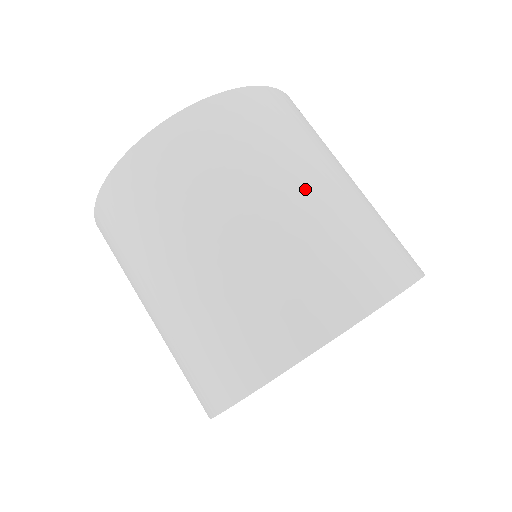
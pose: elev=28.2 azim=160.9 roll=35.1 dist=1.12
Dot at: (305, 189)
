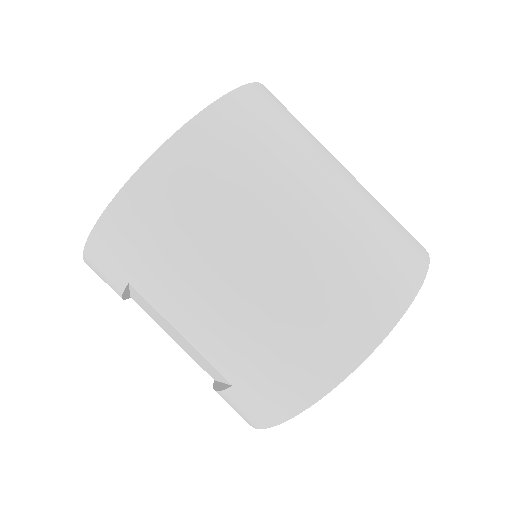
Dot at: (344, 171)
